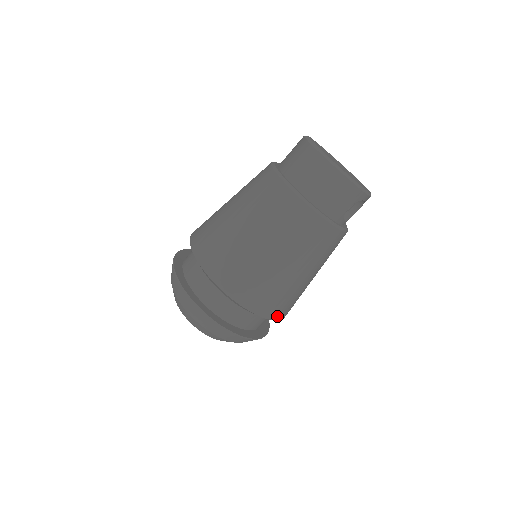
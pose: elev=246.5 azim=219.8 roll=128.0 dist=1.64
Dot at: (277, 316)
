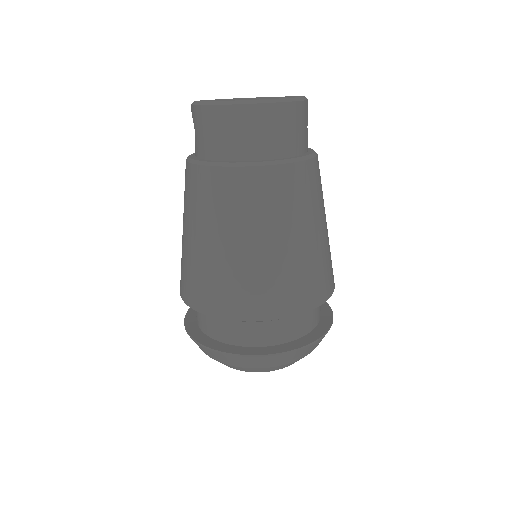
Dot at: occluded
